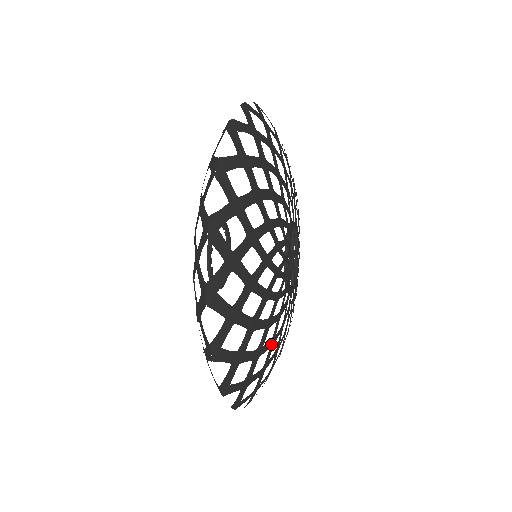
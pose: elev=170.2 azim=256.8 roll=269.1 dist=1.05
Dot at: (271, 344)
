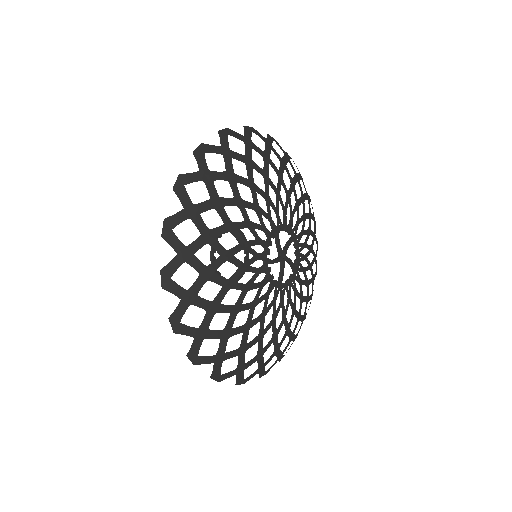
Dot at: (274, 339)
